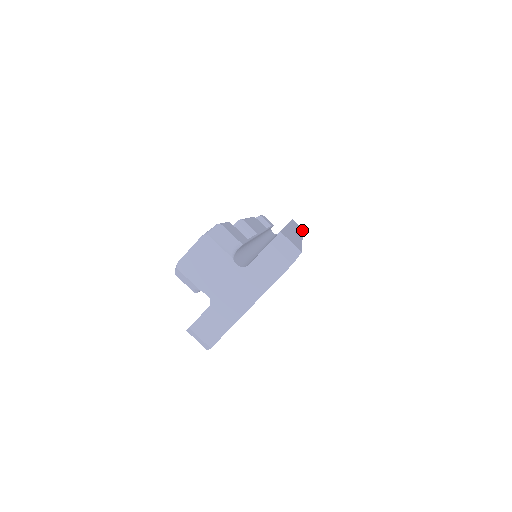
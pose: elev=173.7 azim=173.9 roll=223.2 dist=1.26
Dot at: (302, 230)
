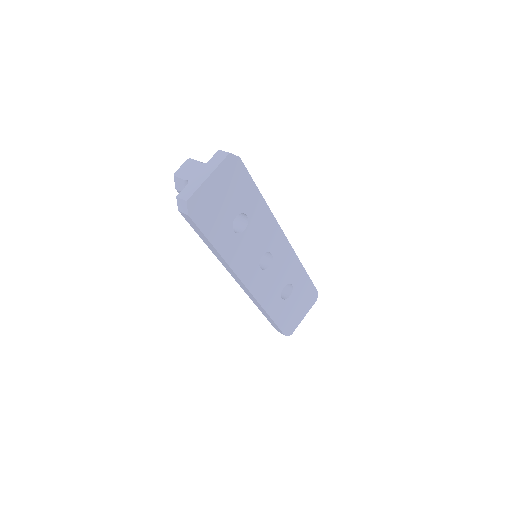
Dot at: (308, 276)
